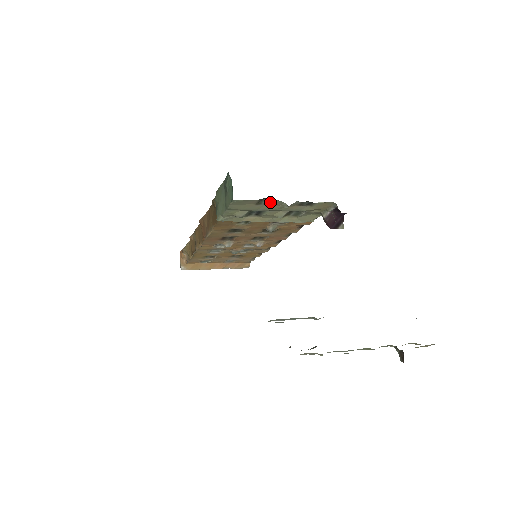
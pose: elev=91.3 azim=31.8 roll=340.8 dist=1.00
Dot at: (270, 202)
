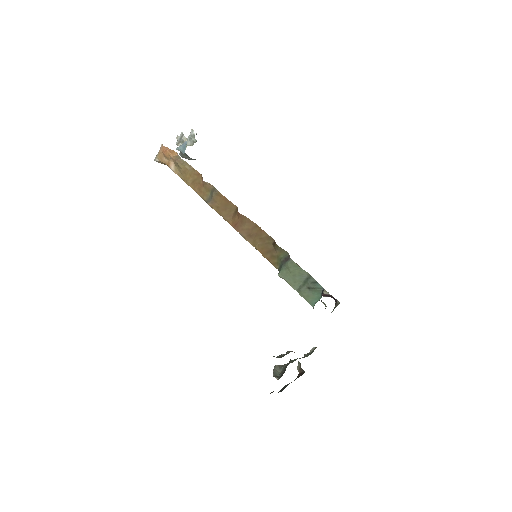
Dot at: occluded
